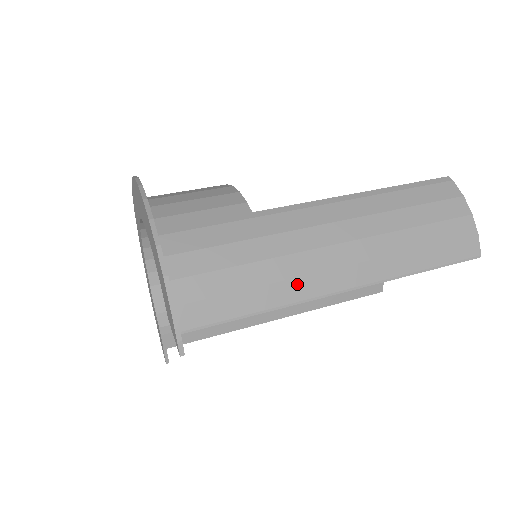
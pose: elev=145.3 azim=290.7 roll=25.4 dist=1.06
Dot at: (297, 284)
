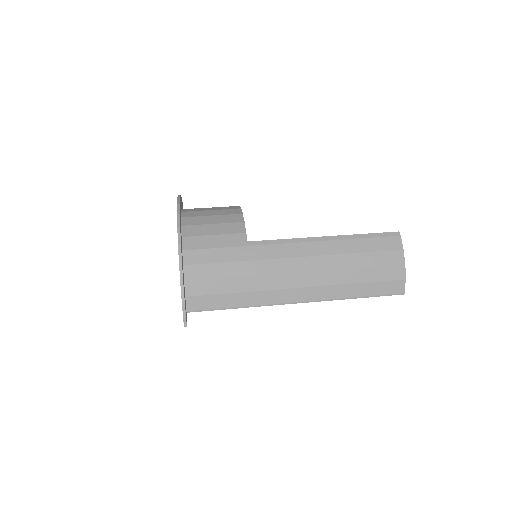
Dot at: (266, 294)
